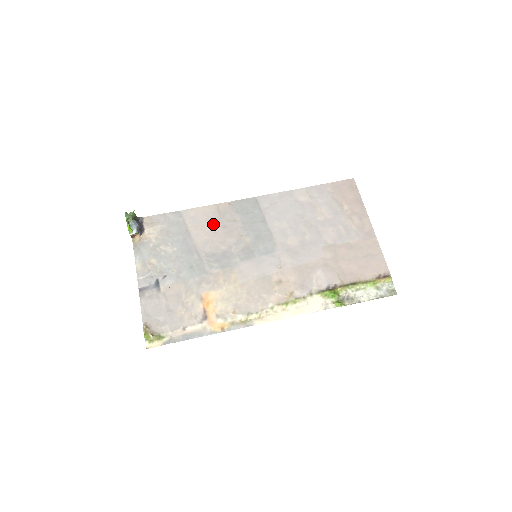
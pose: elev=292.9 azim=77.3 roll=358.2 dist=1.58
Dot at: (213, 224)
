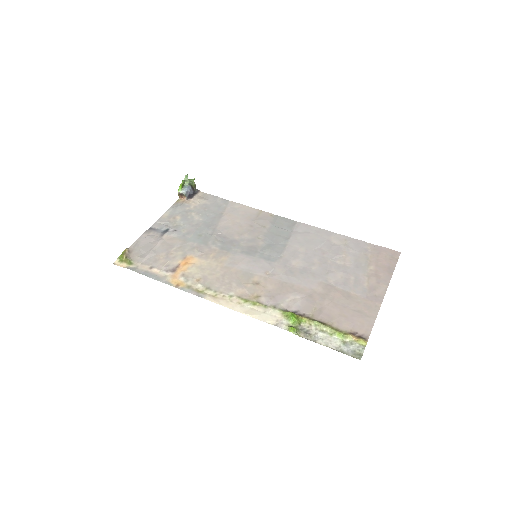
Dot at: (245, 220)
